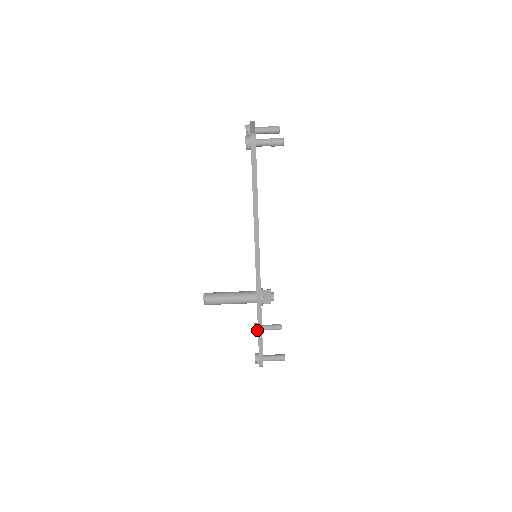
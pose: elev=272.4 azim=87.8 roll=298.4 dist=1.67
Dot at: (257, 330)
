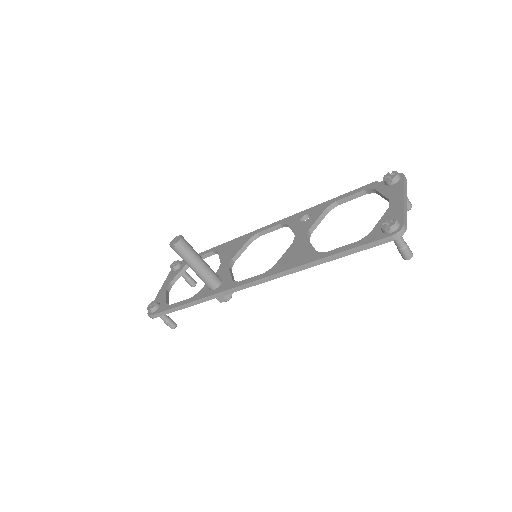
Dot at: (175, 270)
